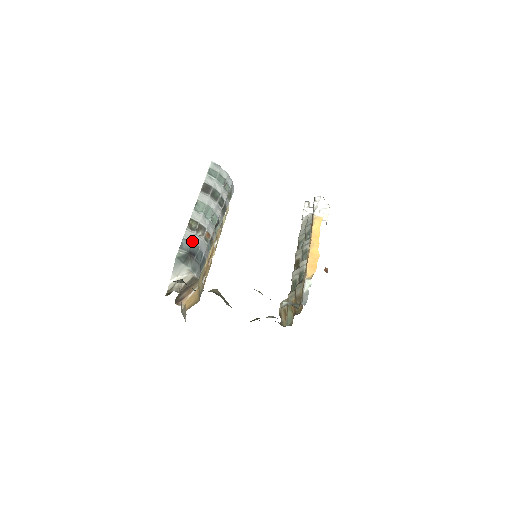
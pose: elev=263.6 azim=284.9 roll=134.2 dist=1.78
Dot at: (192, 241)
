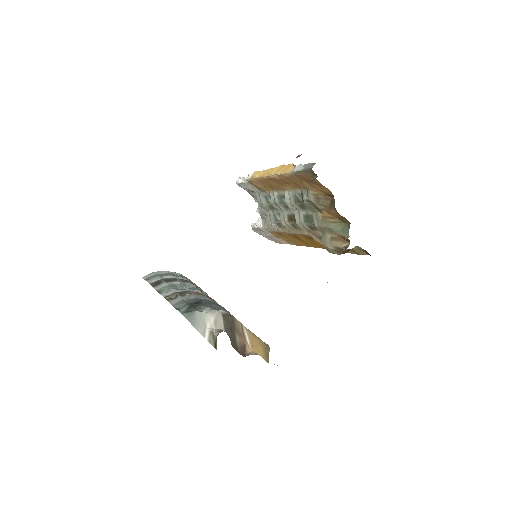
Dot at: (184, 300)
